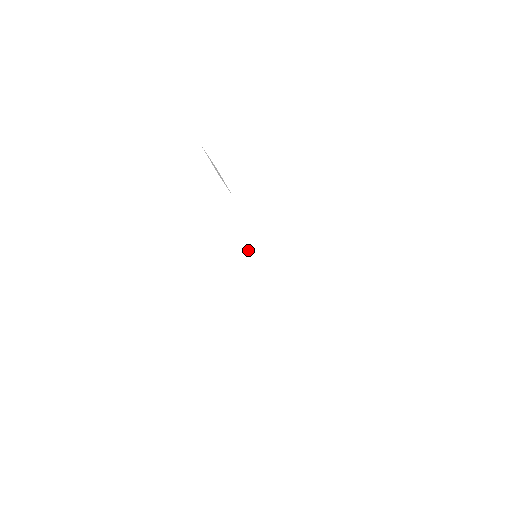
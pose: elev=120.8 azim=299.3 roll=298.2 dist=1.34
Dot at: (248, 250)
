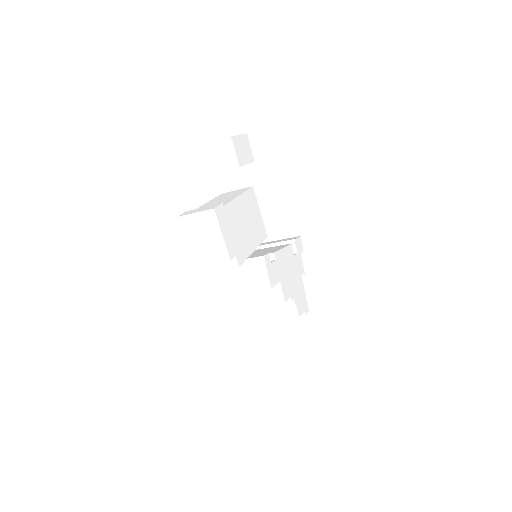
Dot at: (207, 205)
